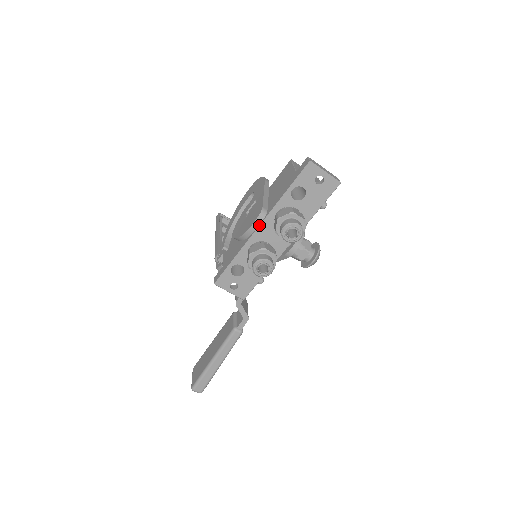
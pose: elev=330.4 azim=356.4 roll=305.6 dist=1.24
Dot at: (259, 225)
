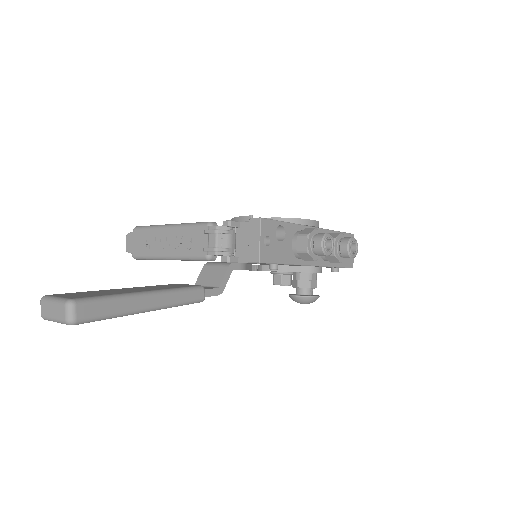
Dot at: (315, 226)
